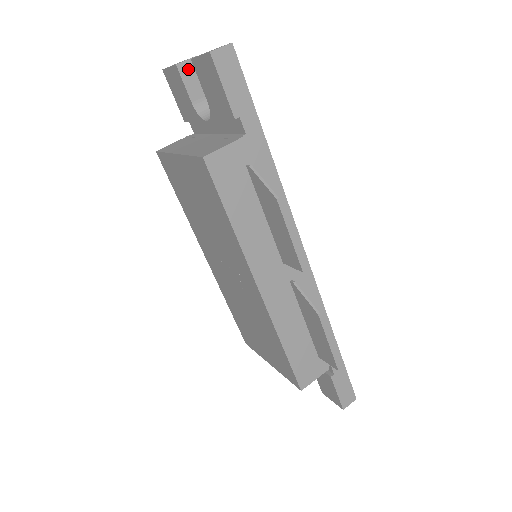
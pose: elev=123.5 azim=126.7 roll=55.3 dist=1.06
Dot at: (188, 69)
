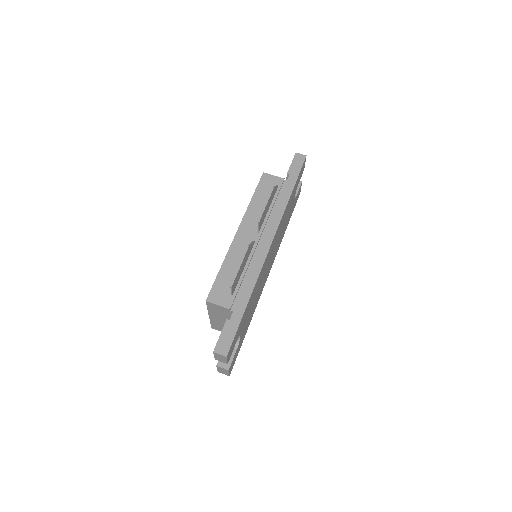
Dot at: occluded
